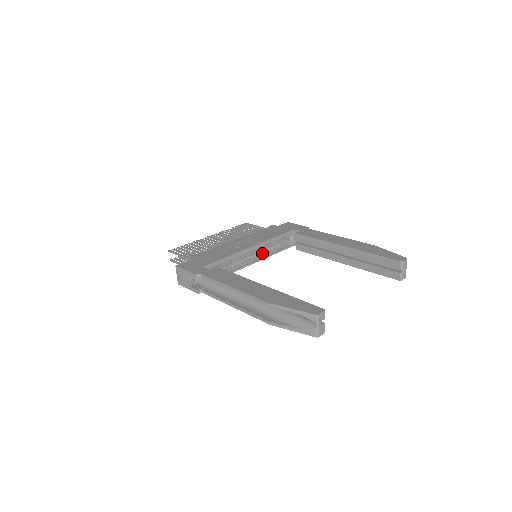
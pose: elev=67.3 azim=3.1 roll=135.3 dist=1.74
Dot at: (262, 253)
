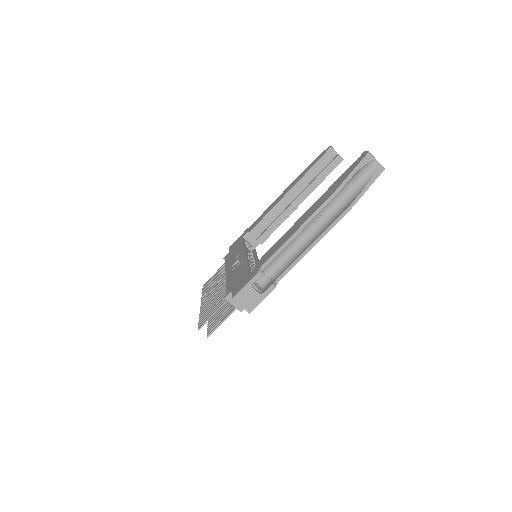
Dot at: (253, 259)
